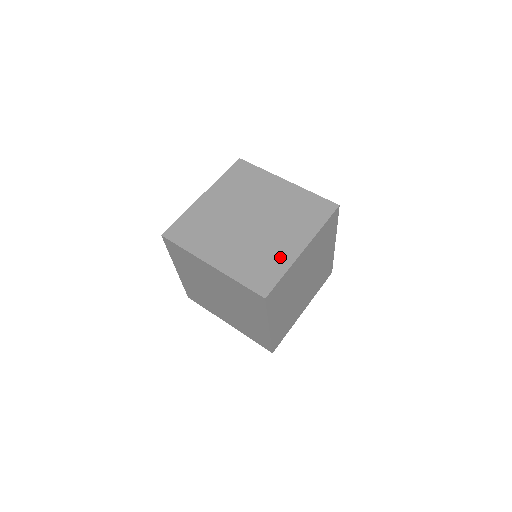
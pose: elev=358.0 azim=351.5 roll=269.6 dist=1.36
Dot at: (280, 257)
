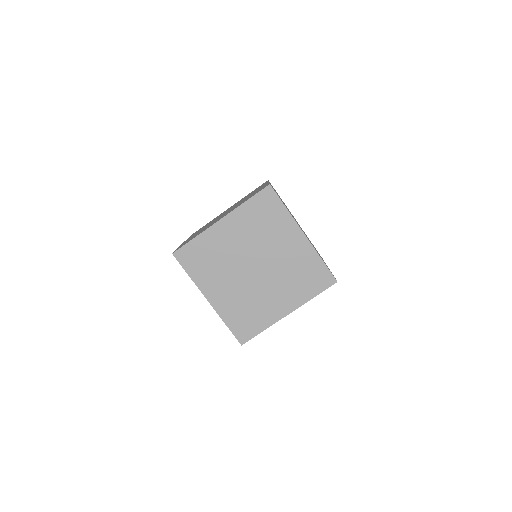
Dot at: (266, 314)
